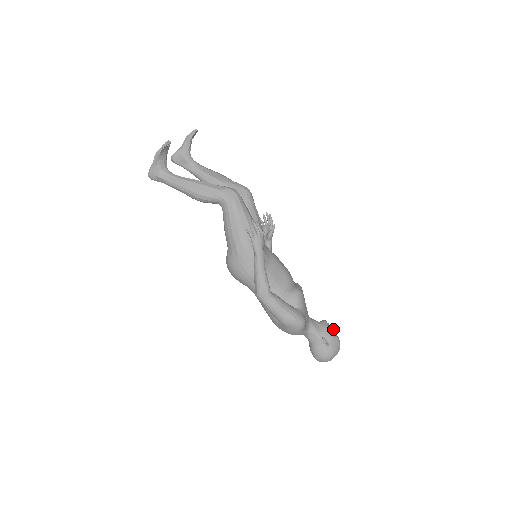
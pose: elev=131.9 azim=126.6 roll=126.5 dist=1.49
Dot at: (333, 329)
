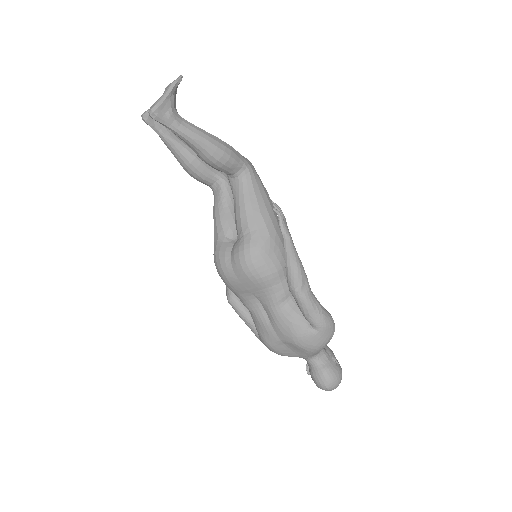
Dot at: occluded
